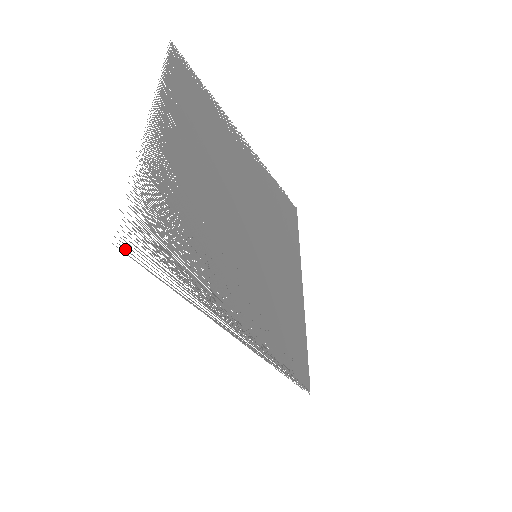
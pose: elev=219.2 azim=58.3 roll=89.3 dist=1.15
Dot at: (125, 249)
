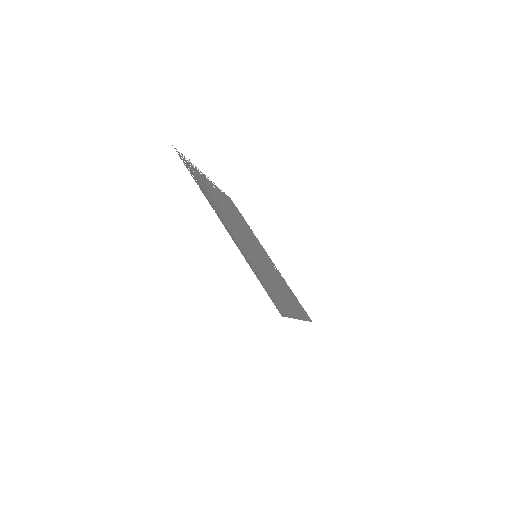
Dot at: occluded
